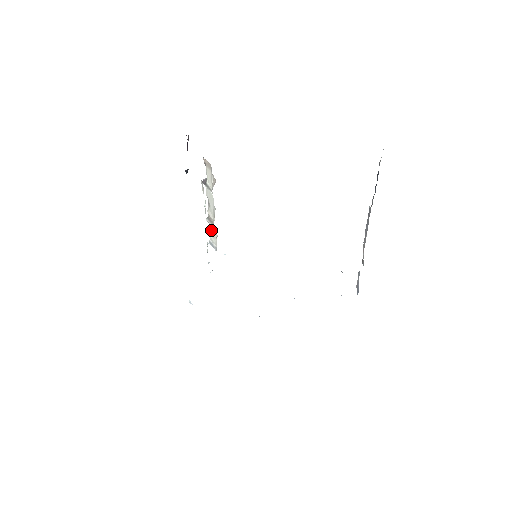
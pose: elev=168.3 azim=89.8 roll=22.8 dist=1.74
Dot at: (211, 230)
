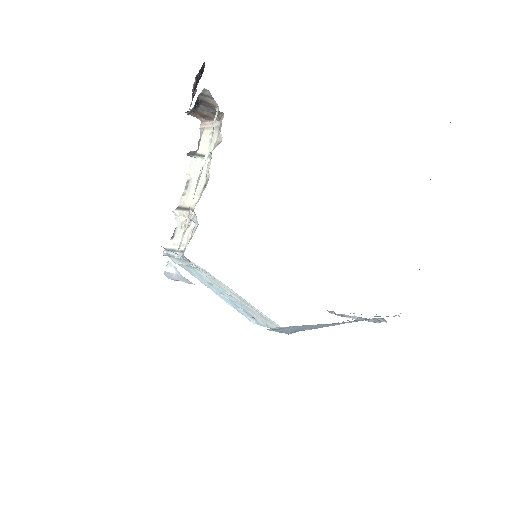
Dot at: (189, 213)
